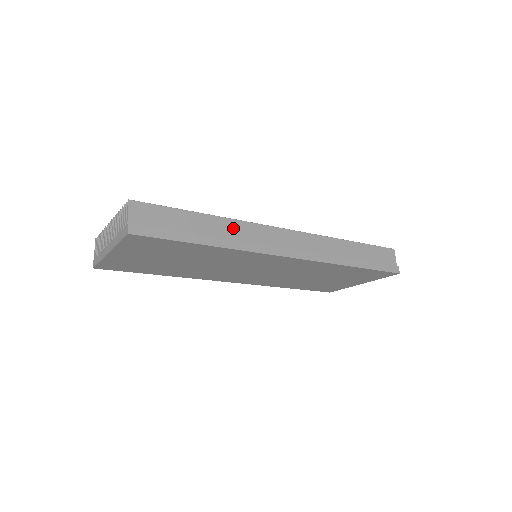
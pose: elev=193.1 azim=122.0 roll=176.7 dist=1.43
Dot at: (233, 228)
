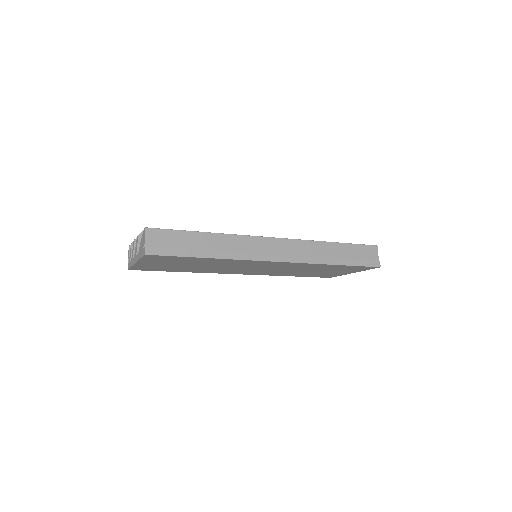
Dot at: (229, 242)
